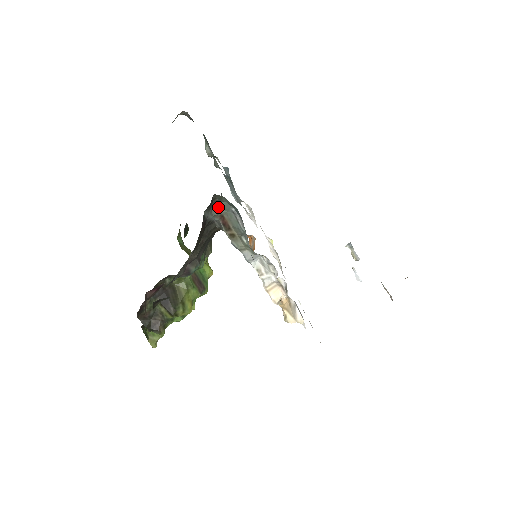
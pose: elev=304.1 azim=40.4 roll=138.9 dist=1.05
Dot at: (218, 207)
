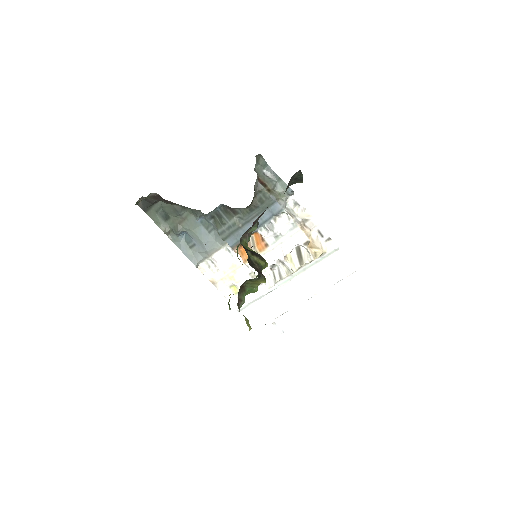
Dot at: (256, 171)
